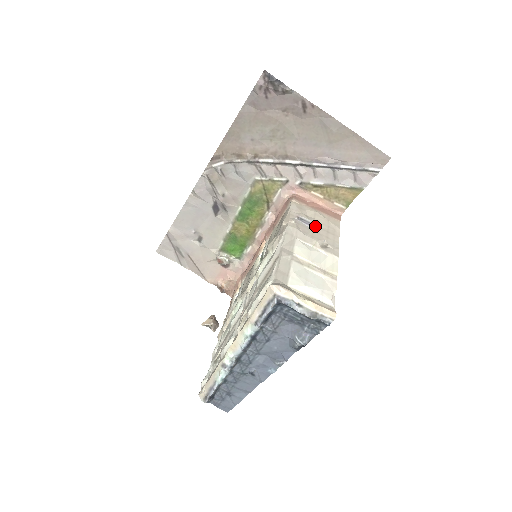
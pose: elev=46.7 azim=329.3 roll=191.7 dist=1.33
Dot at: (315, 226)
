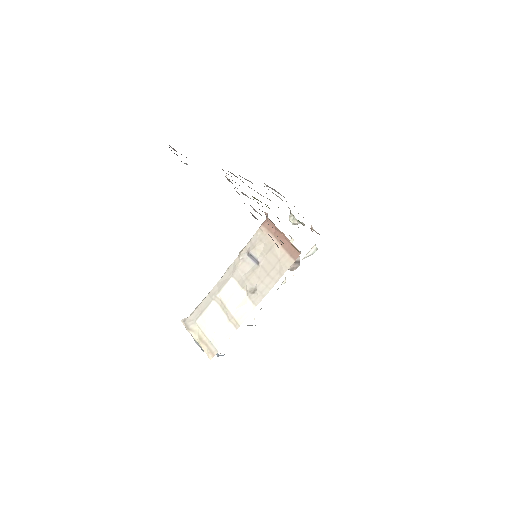
Dot at: (260, 265)
